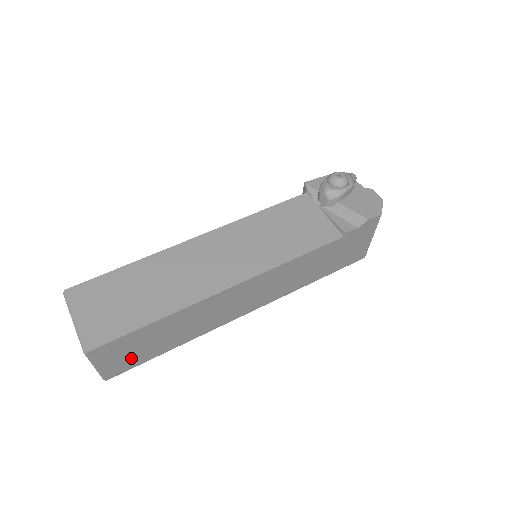
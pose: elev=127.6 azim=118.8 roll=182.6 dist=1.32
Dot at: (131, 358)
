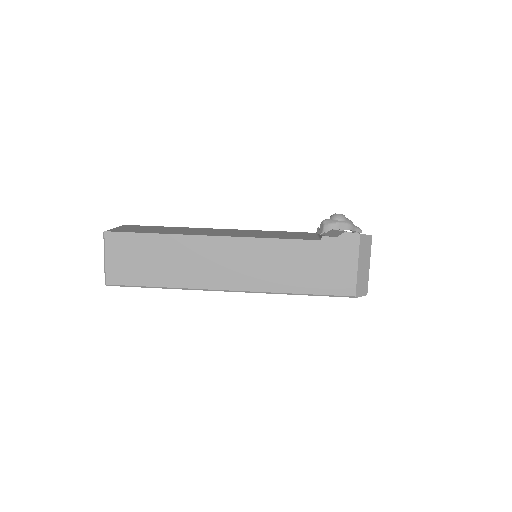
Dot at: (129, 269)
